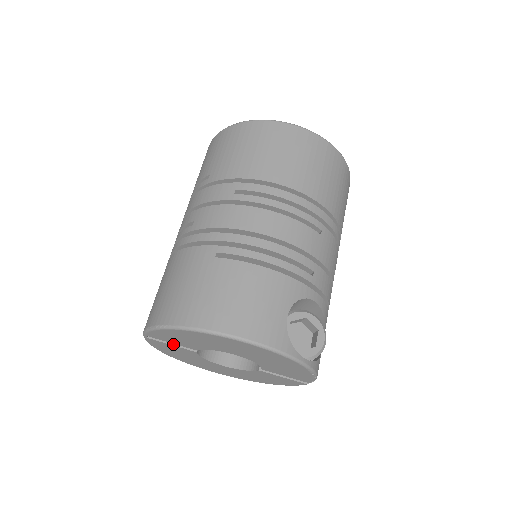
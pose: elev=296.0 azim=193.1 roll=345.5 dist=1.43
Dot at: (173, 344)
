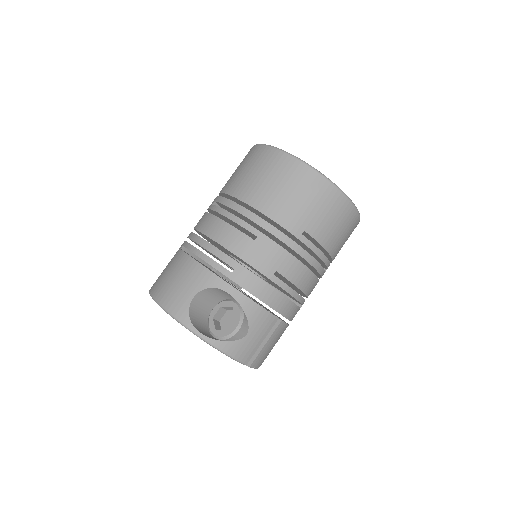
Dot at: occluded
